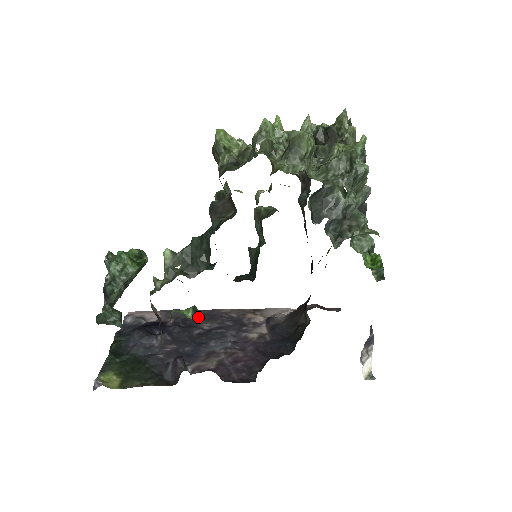
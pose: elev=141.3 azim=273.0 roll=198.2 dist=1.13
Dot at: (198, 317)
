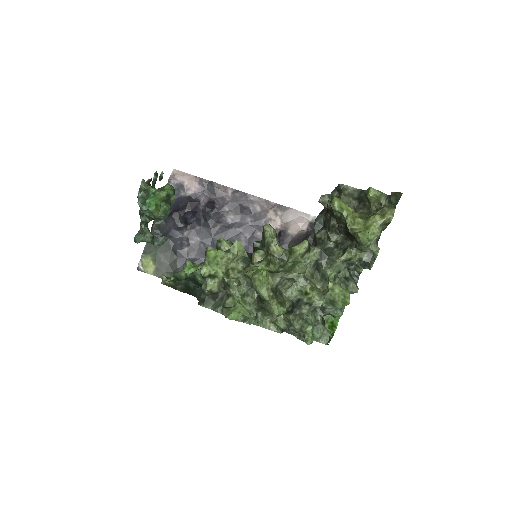
Dot at: (227, 203)
